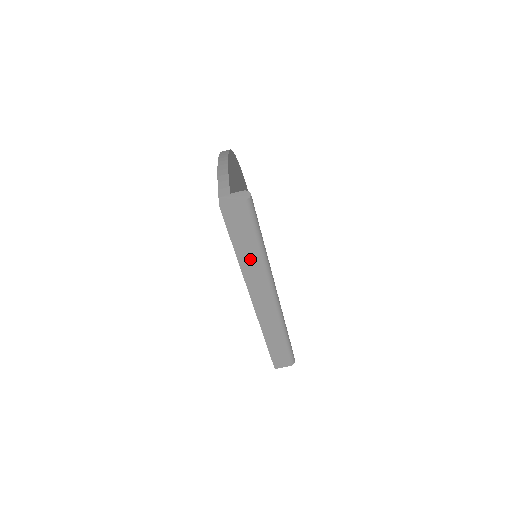
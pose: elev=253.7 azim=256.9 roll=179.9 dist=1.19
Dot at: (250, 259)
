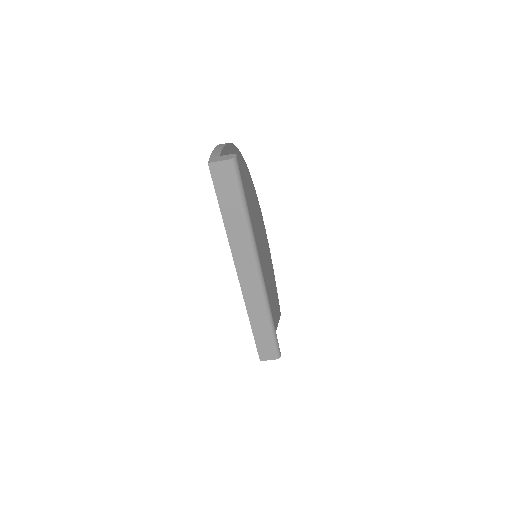
Dot at: (235, 223)
